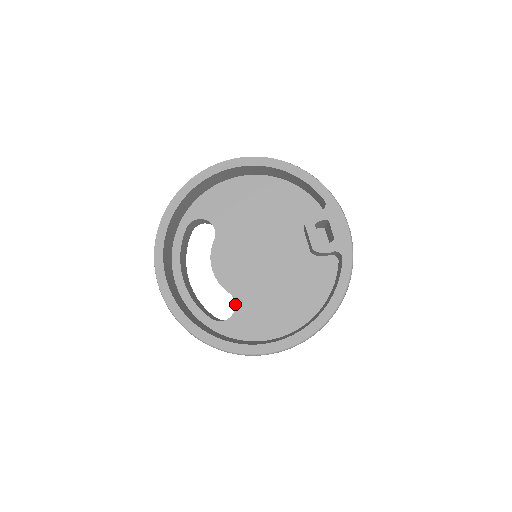
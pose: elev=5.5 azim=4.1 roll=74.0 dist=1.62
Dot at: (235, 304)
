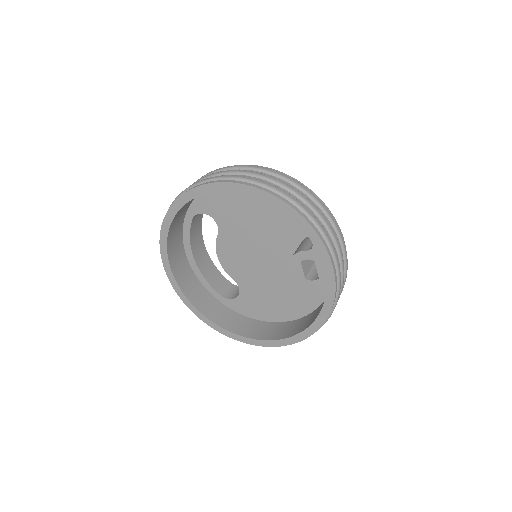
Dot at: (239, 290)
